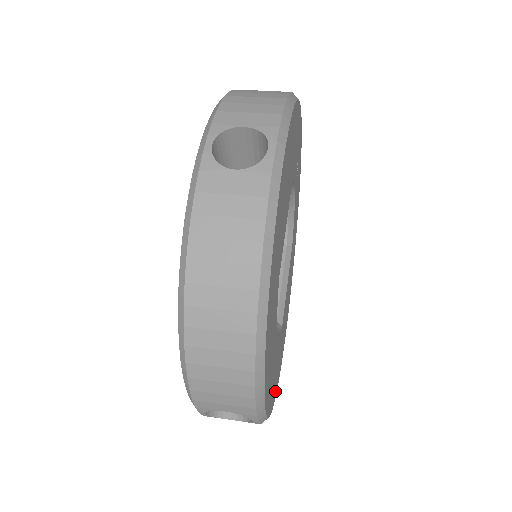
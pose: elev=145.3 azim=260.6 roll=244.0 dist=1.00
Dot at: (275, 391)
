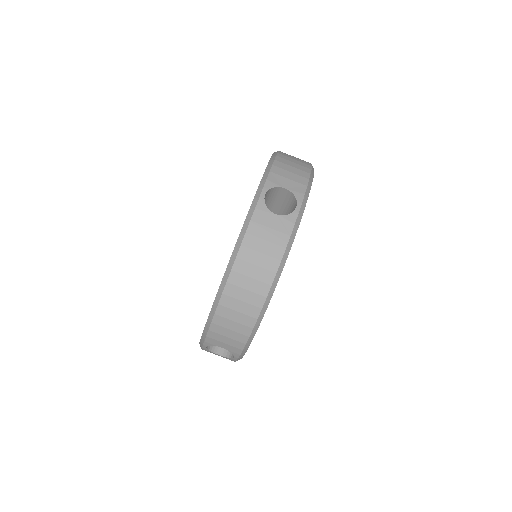
Dot at: occluded
